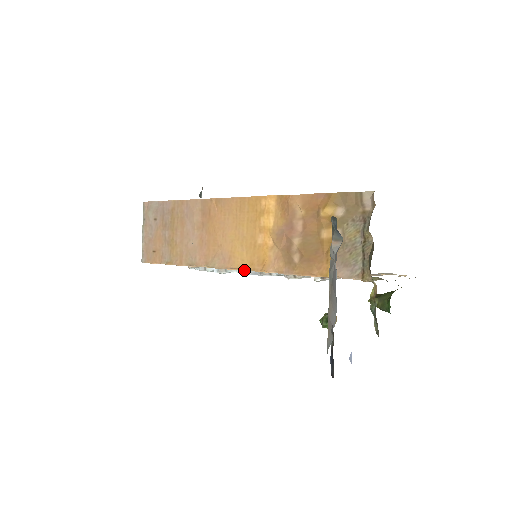
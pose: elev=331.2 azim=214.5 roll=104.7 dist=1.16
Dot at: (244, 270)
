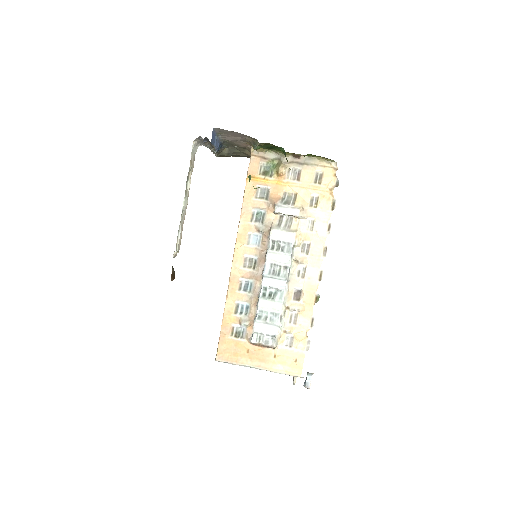
Dot at: (235, 247)
